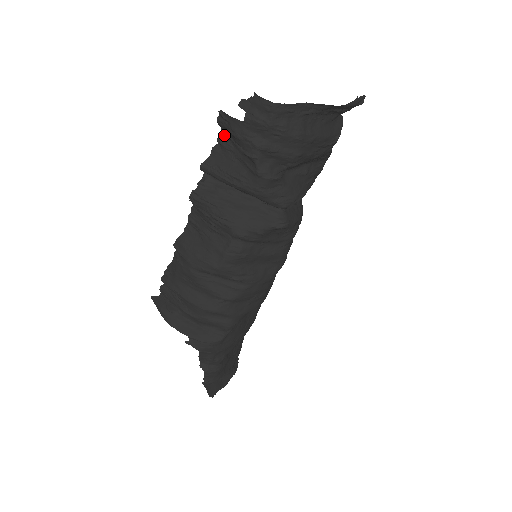
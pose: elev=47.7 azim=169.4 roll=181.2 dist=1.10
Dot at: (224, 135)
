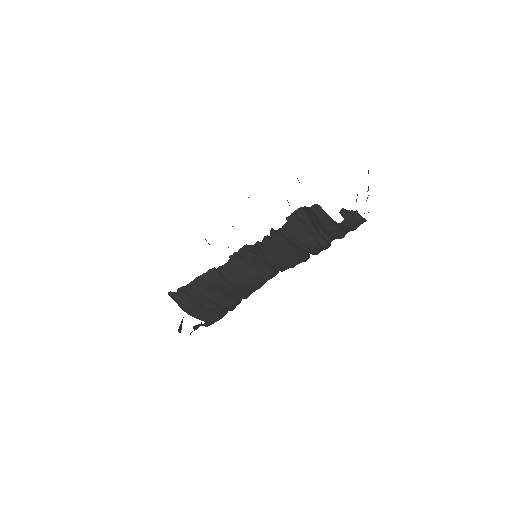
Dot at: (303, 211)
